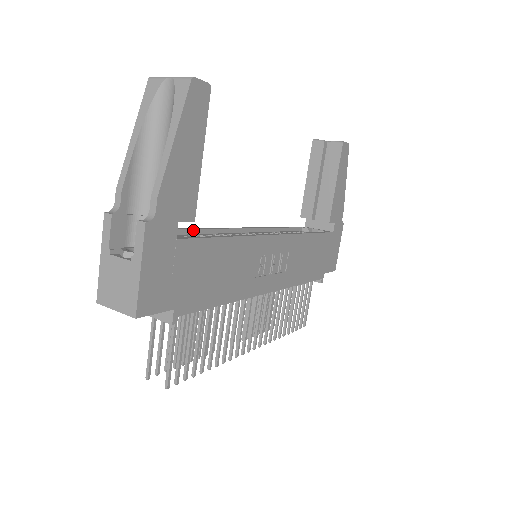
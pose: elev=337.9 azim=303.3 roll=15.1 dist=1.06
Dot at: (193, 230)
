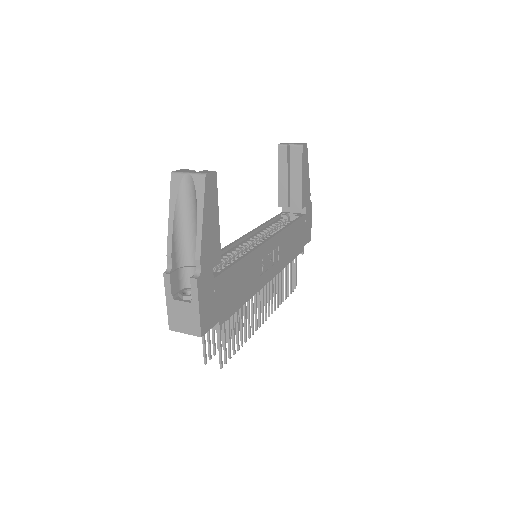
Dot at: occluded
